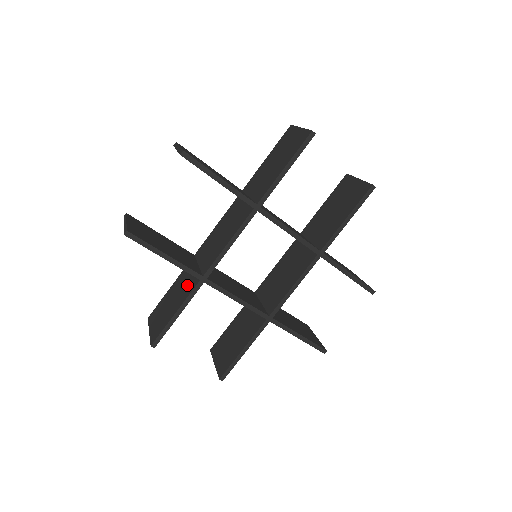
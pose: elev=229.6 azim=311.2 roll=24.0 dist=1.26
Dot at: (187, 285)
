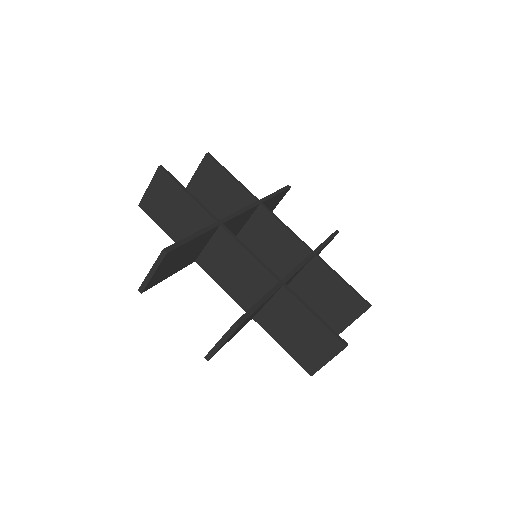
Dot at: occluded
